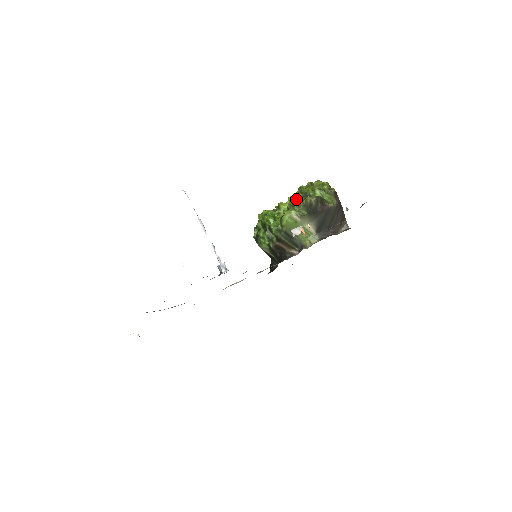
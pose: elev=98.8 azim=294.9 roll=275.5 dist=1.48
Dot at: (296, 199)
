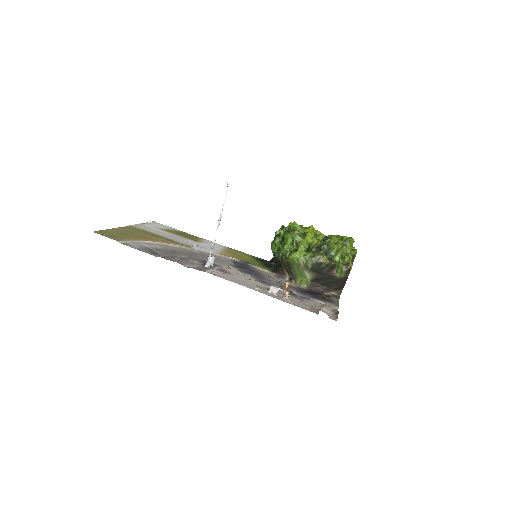
Dot at: (319, 245)
